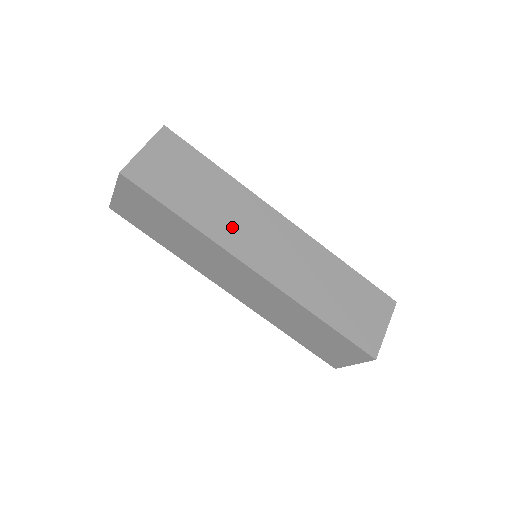
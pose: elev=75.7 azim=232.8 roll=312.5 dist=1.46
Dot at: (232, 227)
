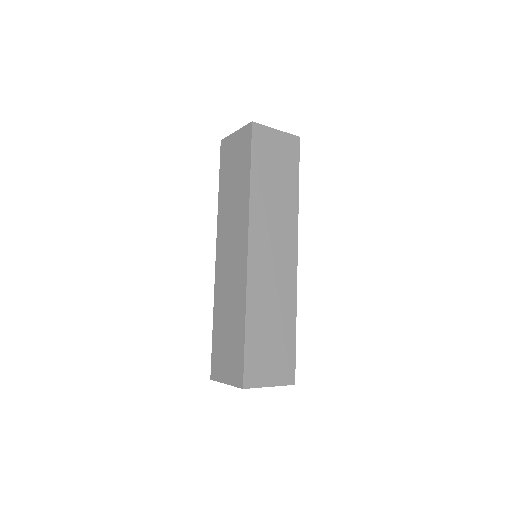
Dot at: (267, 217)
